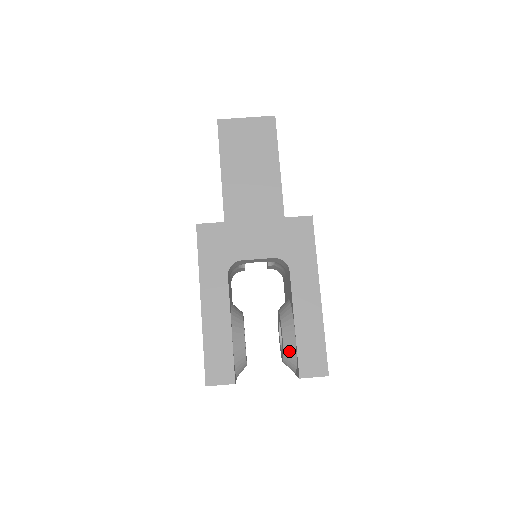
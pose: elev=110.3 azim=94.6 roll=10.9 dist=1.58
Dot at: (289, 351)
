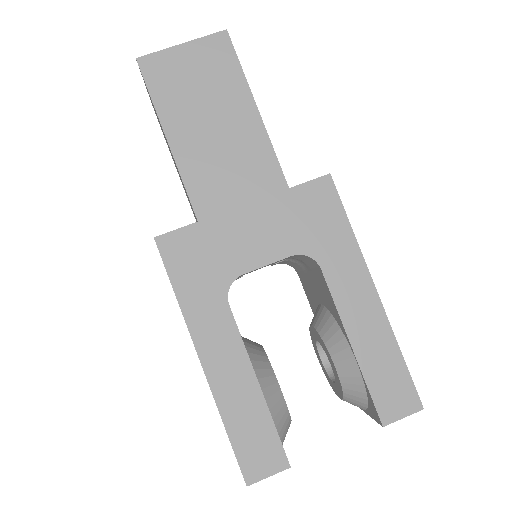
Dot at: (352, 387)
